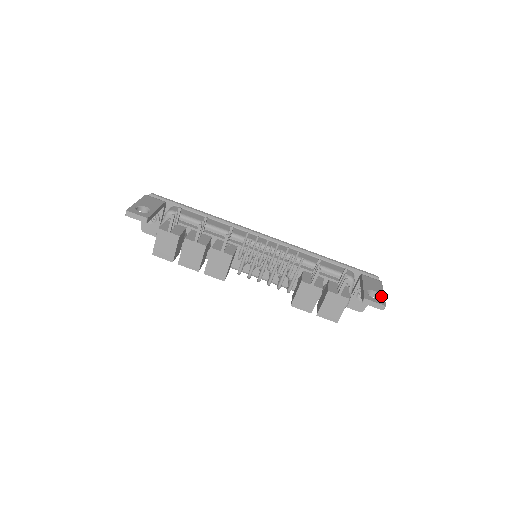
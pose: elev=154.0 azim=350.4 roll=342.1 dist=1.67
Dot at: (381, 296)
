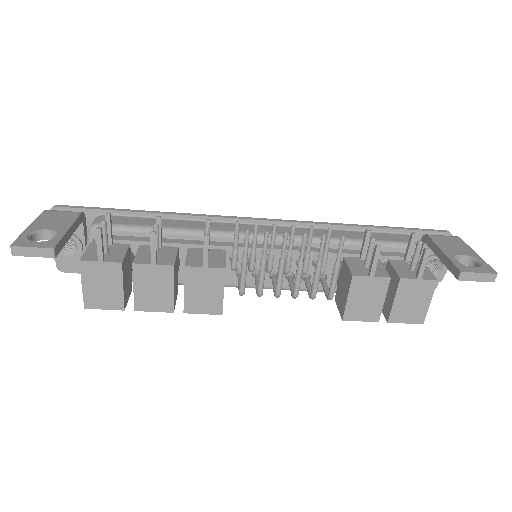
Dot at: (478, 260)
